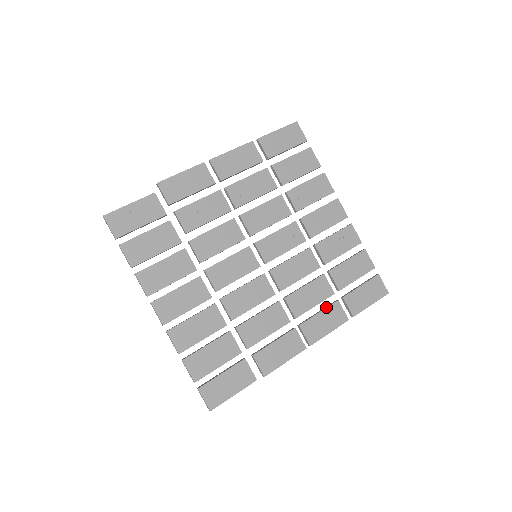
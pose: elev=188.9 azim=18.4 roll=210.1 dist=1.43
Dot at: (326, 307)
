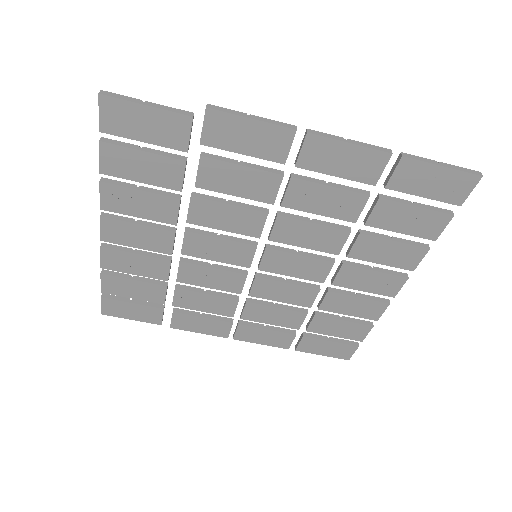
Dot at: (279, 331)
